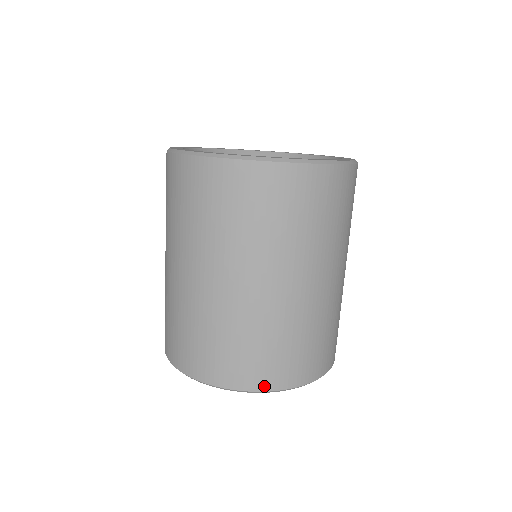
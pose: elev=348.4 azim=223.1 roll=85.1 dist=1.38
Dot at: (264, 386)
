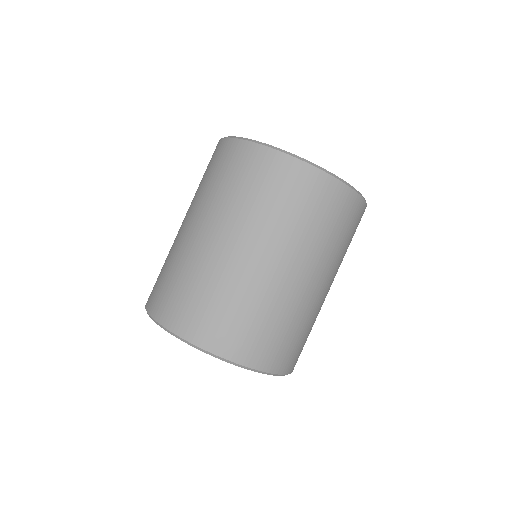
Dot at: (261, 365)
